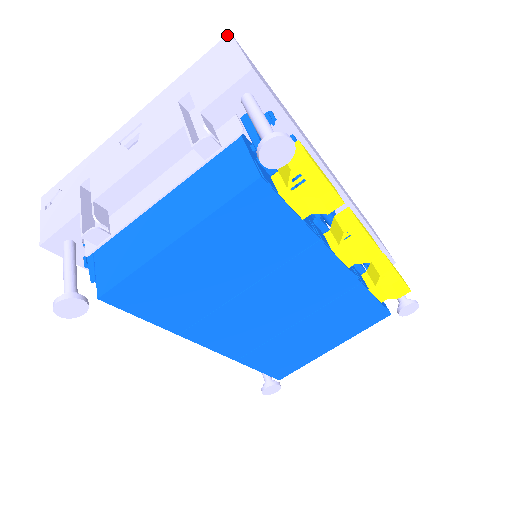
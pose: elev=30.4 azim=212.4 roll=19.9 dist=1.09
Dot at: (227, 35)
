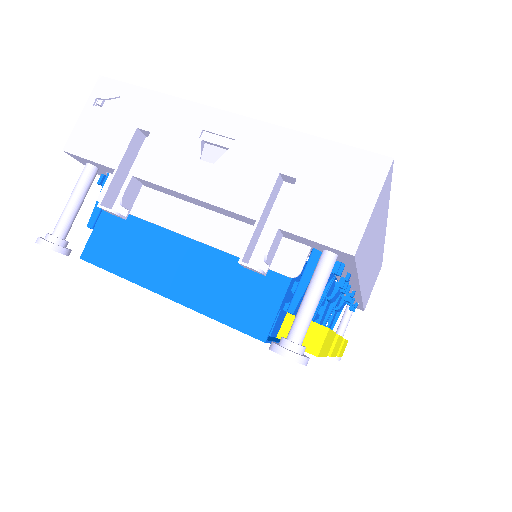
Dot at: (388, 158)
